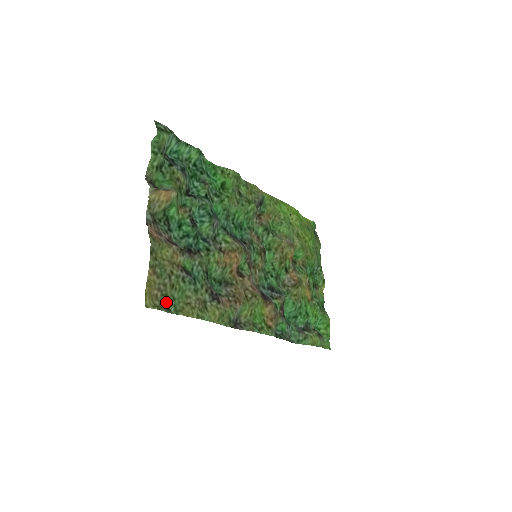
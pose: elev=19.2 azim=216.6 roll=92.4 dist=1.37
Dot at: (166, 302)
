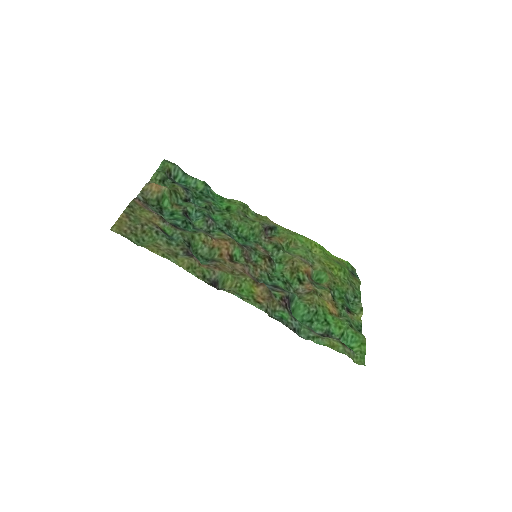
Dot at: (135, 239)
